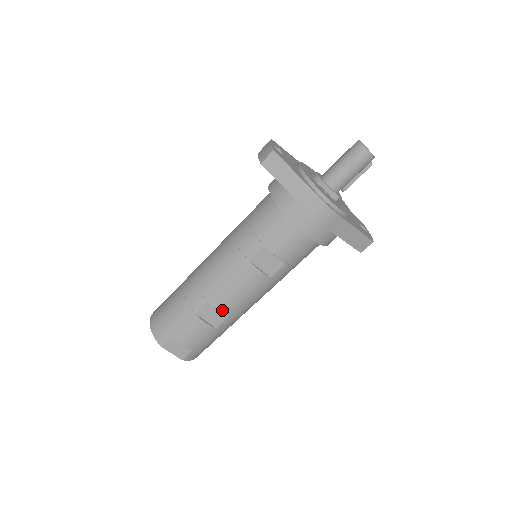
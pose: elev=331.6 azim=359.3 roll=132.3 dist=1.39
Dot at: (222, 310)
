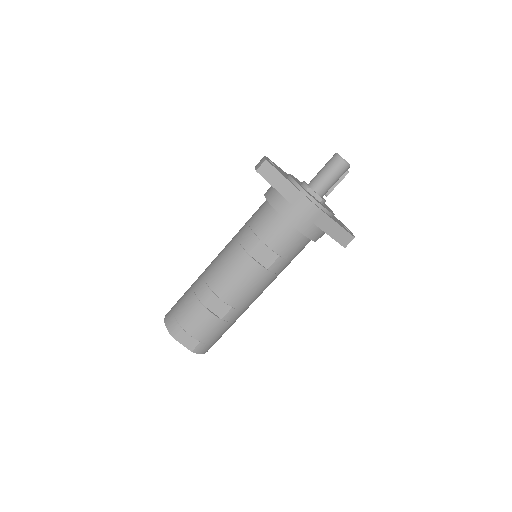
Dot at: (226, 301)
